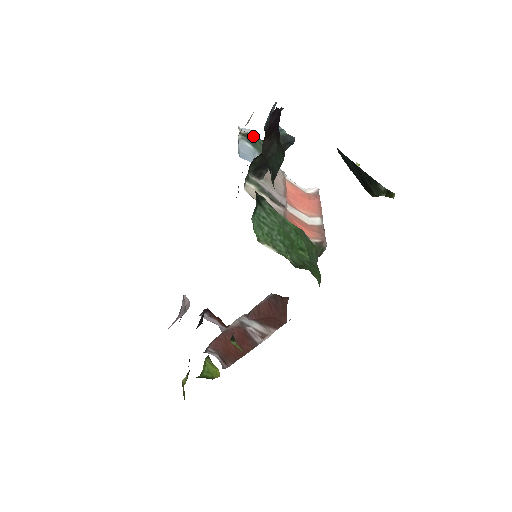
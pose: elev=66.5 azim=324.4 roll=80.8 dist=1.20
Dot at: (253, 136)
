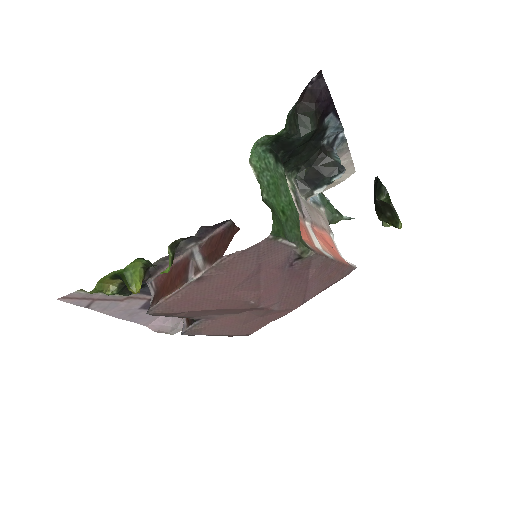
Dot at: occluded
